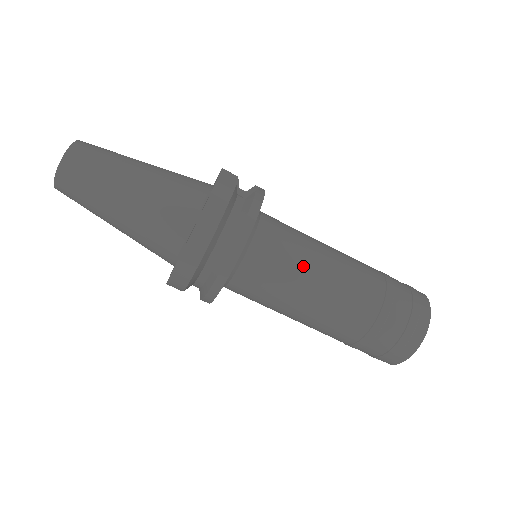
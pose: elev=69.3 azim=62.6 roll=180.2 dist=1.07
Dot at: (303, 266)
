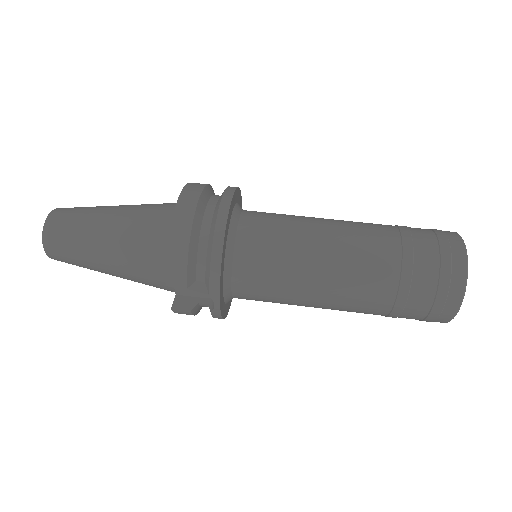
Dot at: (300, 217)
